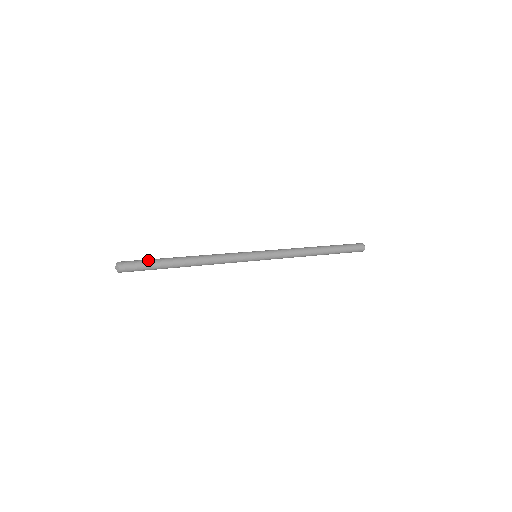
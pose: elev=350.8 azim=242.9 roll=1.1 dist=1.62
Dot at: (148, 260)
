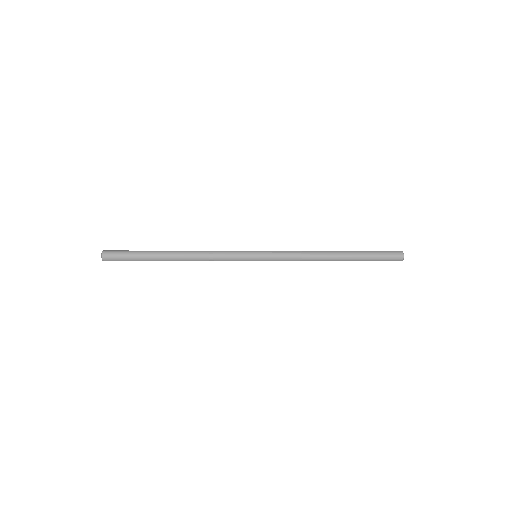
Dot at: occluded
